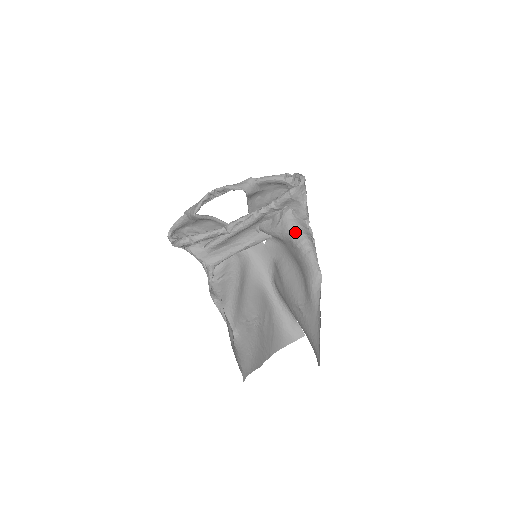
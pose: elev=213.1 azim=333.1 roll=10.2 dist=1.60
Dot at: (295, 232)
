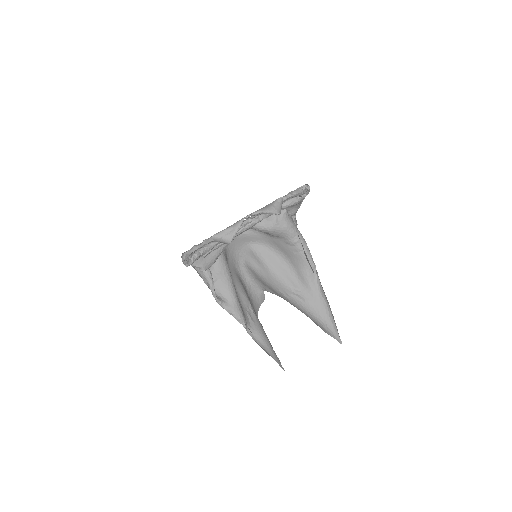
Dot at: (293, 232)
